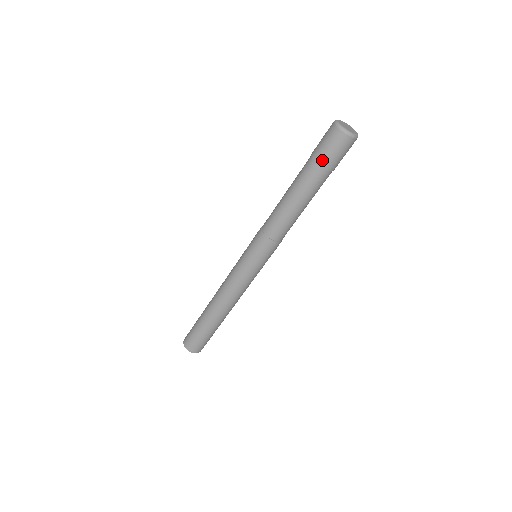
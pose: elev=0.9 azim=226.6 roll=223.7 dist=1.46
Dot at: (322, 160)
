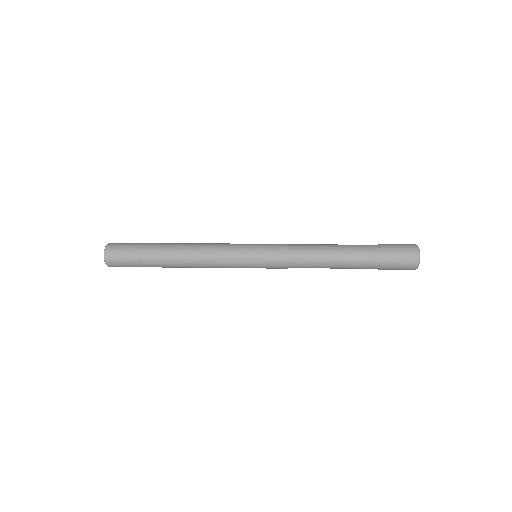
Dot at: (385, 263)
